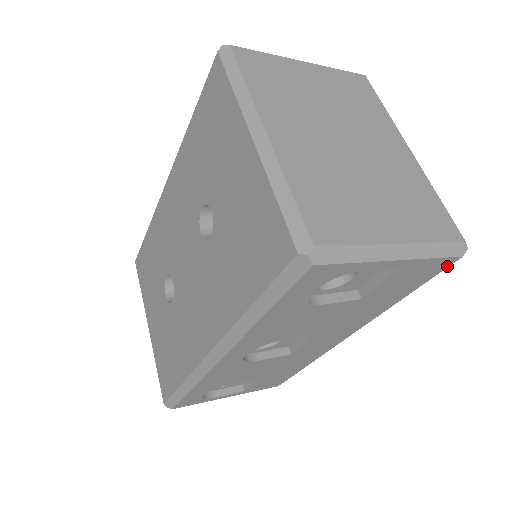
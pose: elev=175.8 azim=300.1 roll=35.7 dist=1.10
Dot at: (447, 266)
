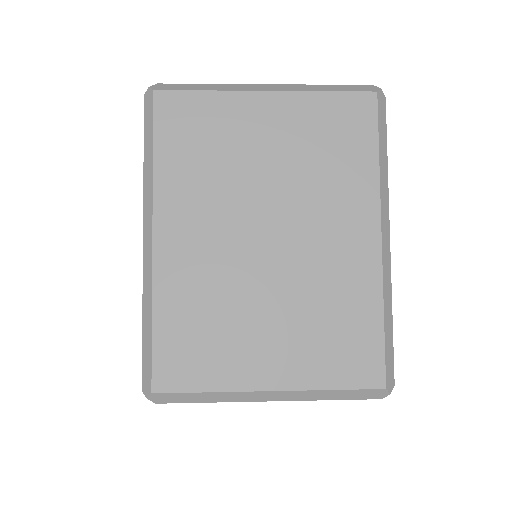
Dot at: occluded
